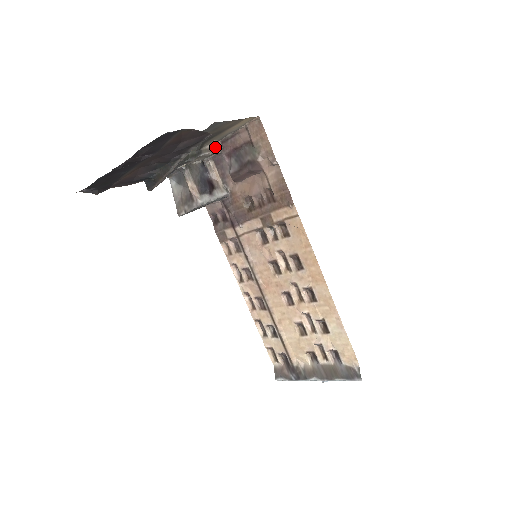
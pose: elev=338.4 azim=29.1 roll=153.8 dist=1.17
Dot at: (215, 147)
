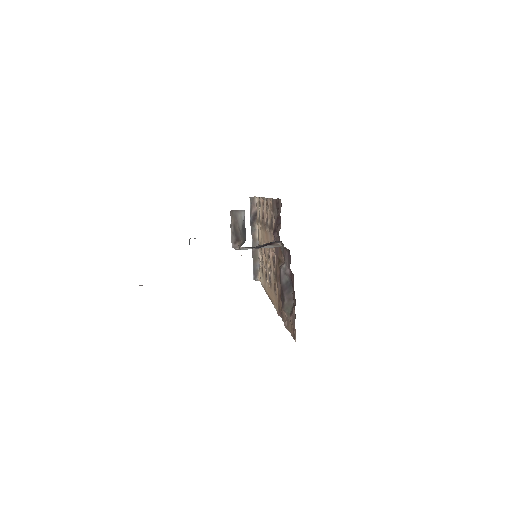
Dot at: occluded
